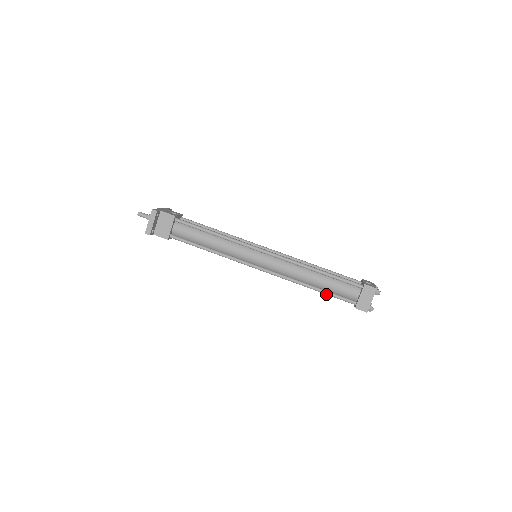
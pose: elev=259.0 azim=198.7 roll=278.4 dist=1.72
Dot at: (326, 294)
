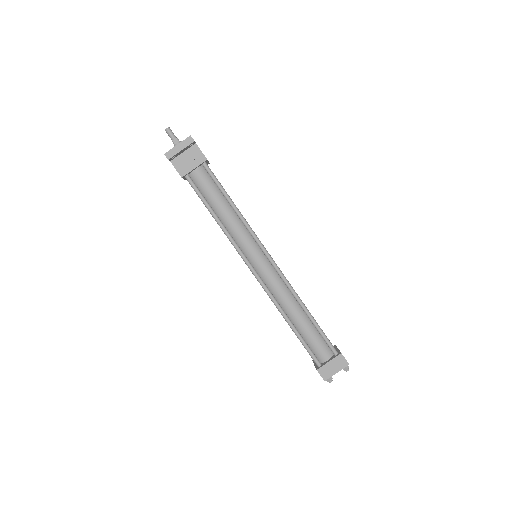
Dot at: (299, 338)
